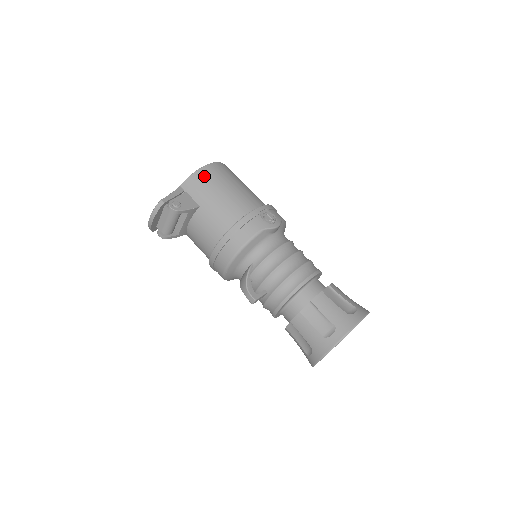
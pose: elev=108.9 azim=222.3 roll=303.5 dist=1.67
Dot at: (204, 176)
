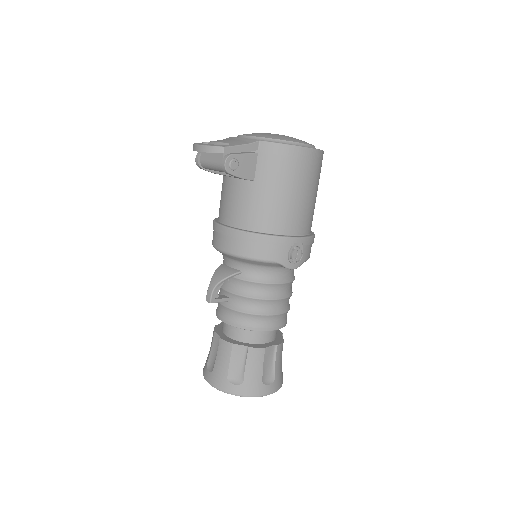
Dot at: (288, 158)
